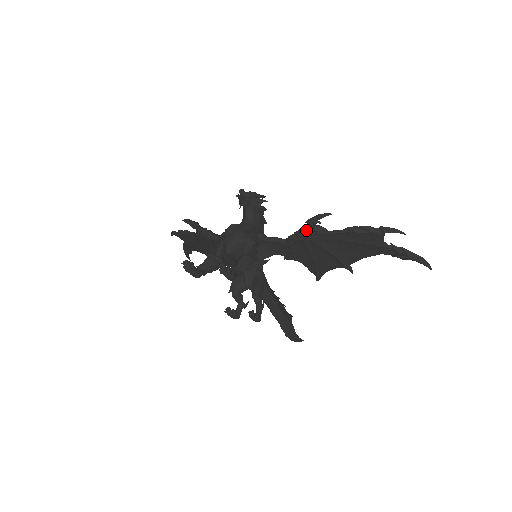
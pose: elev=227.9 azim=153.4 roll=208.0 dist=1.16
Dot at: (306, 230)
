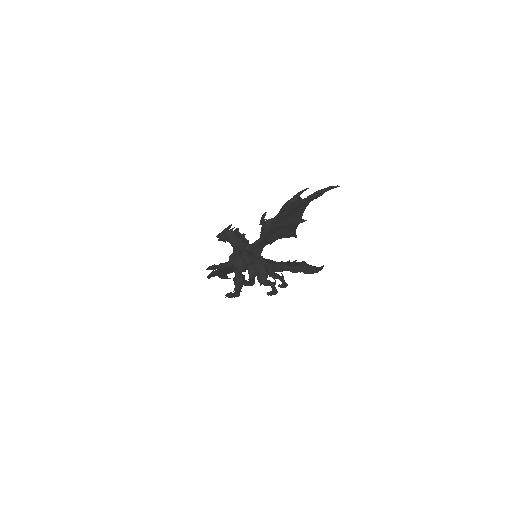
Dot at: (264, 228)
